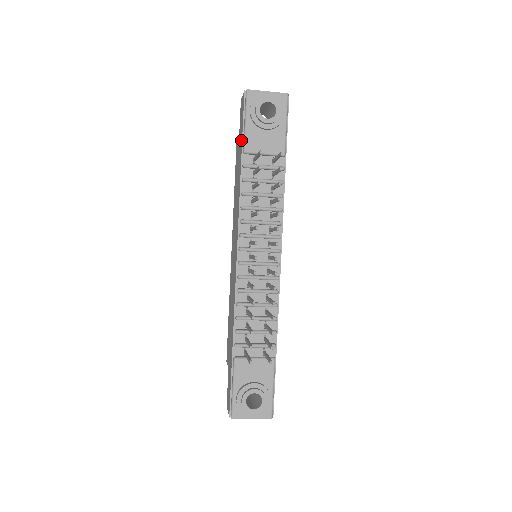
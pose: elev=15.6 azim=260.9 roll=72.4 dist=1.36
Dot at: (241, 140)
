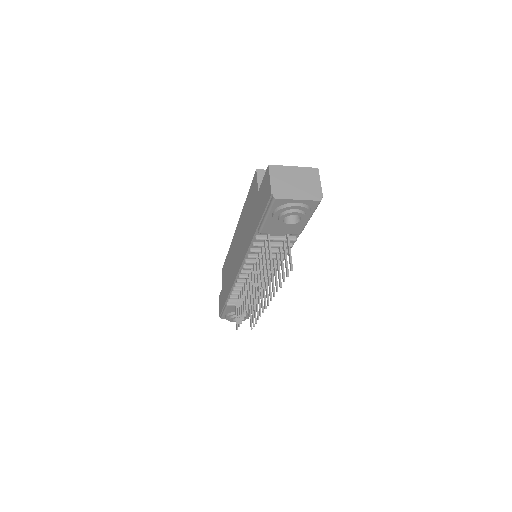
Dot at: (258, 217)
